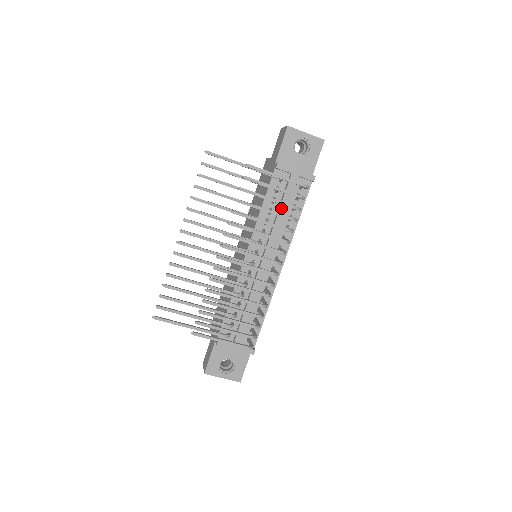
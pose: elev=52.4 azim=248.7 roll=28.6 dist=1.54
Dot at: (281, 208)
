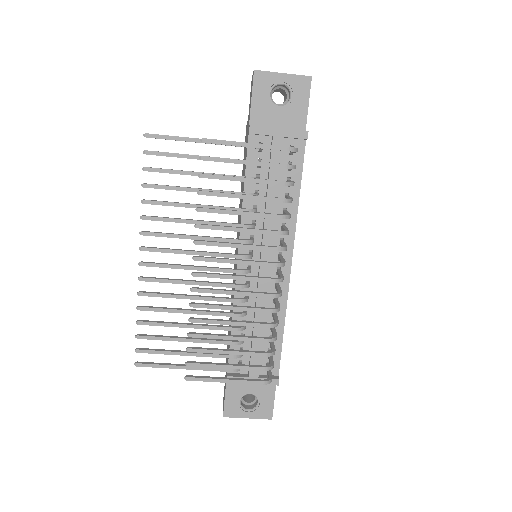
Dot at: (269, 187)
